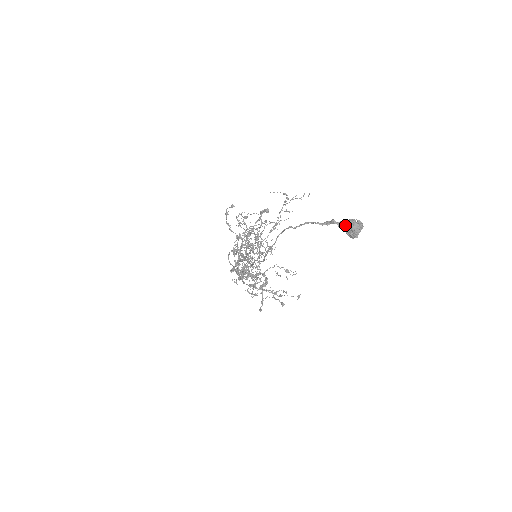
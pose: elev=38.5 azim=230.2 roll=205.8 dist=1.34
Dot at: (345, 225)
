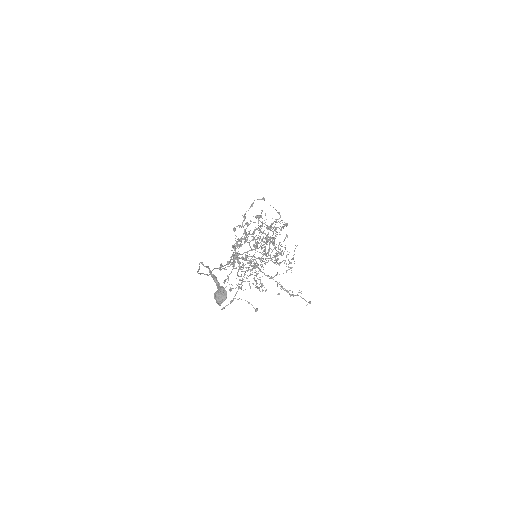
Dot at: (219, 288)
